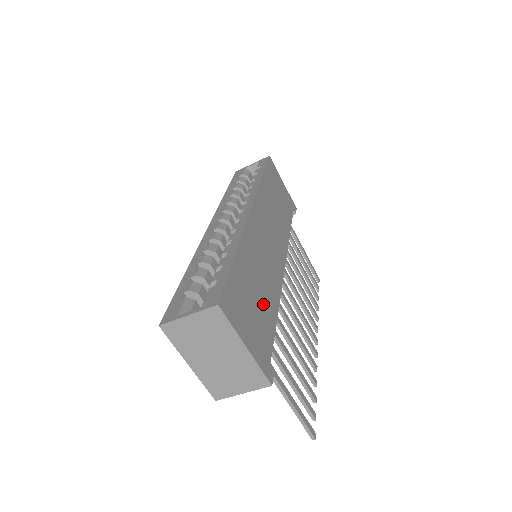
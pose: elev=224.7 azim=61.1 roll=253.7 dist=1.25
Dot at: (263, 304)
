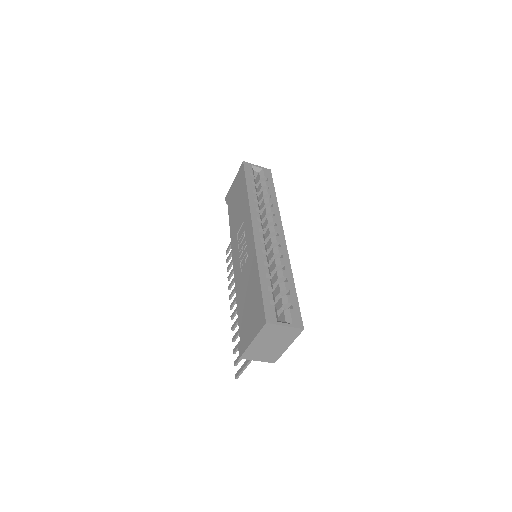
Dot at: occluded
